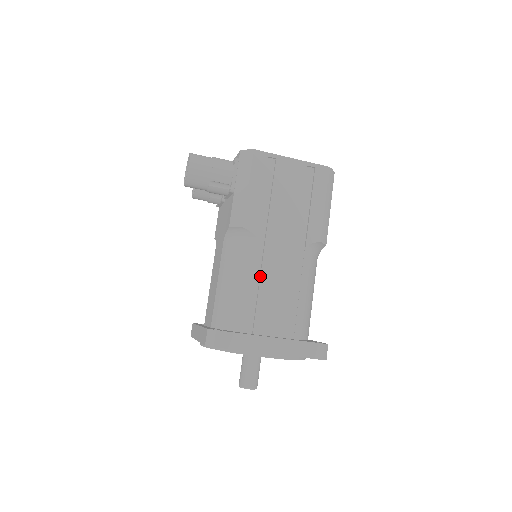
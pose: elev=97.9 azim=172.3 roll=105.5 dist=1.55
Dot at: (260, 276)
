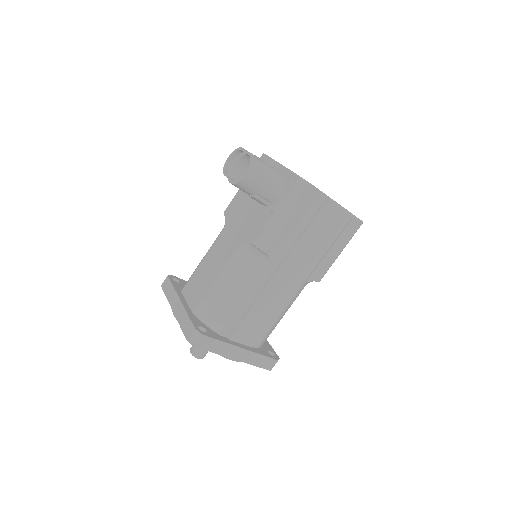
Dot at: (258, 297)
